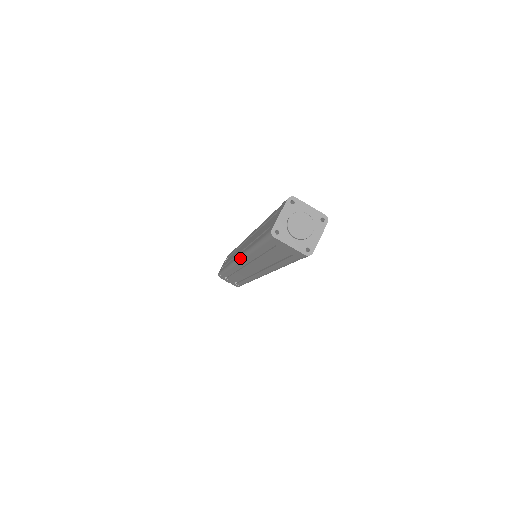
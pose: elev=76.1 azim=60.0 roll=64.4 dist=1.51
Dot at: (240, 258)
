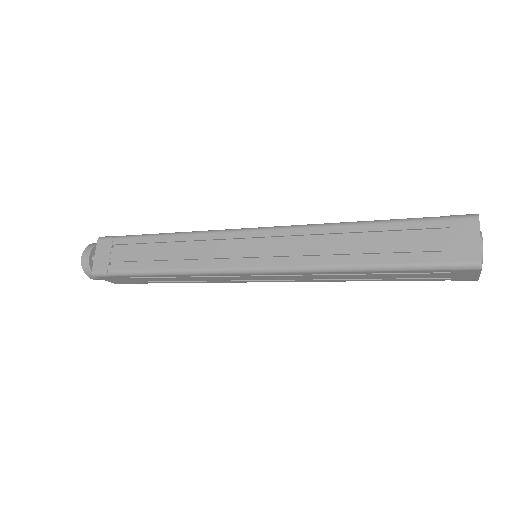
Dot at: (280, 271)
